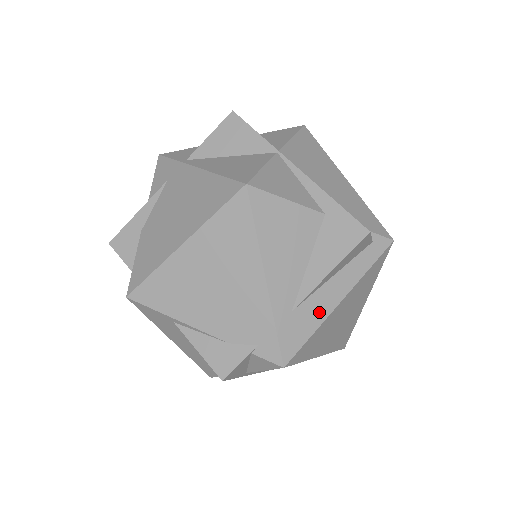
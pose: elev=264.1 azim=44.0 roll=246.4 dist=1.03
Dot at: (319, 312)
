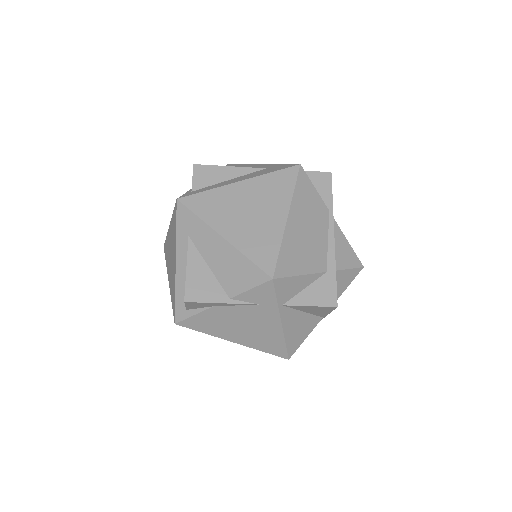
Dot at: occluded
